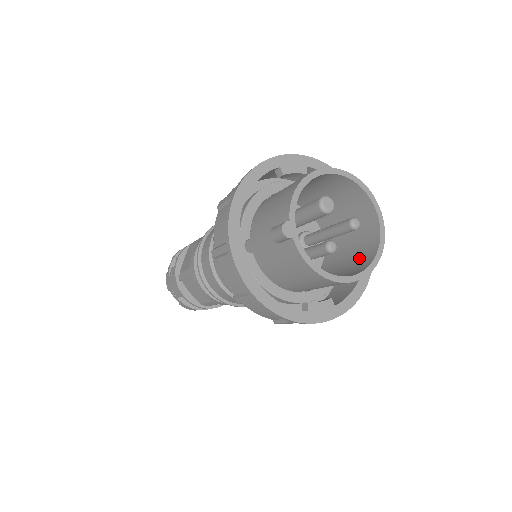
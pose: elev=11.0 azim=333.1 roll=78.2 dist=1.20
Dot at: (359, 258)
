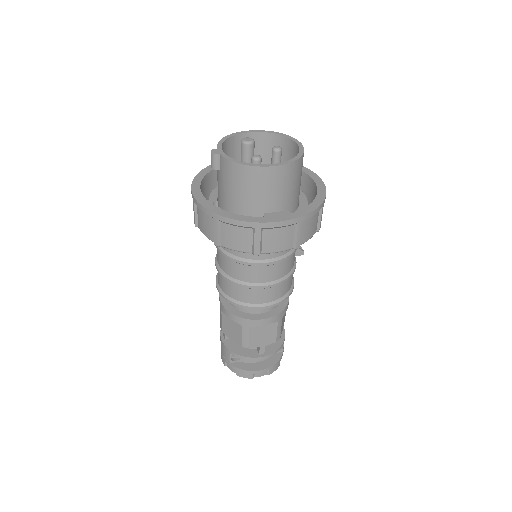
Dot at: occluded
